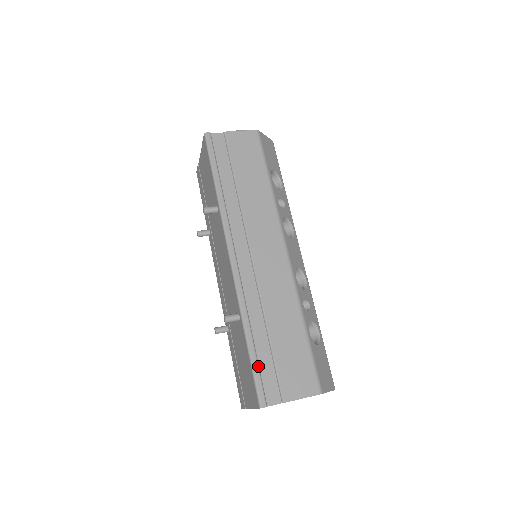
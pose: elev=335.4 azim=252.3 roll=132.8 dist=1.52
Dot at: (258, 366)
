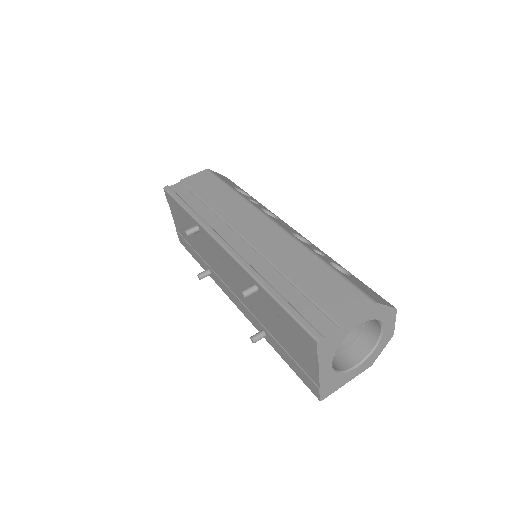
Dot at: (294, 309)
